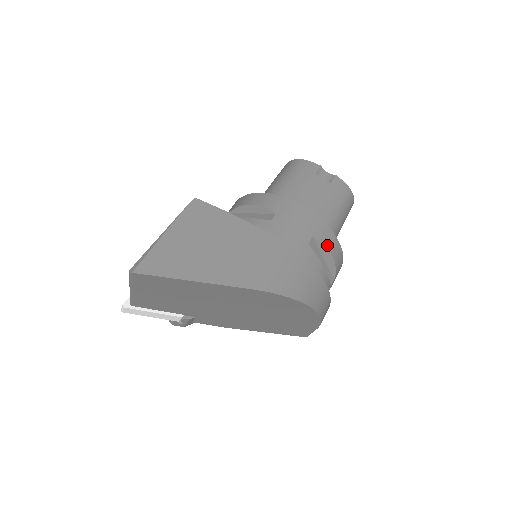
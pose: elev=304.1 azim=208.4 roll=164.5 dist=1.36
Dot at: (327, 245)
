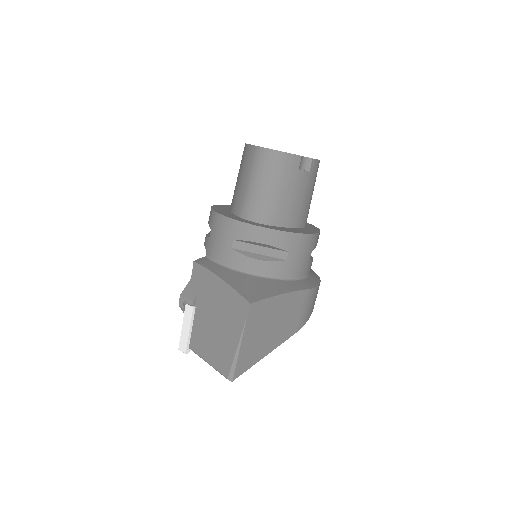
Dot at: occluded
